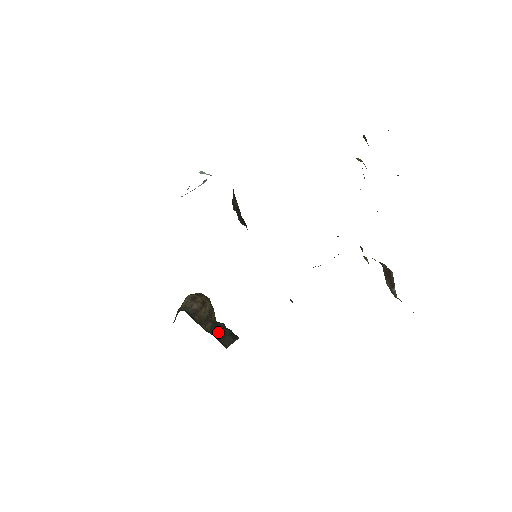
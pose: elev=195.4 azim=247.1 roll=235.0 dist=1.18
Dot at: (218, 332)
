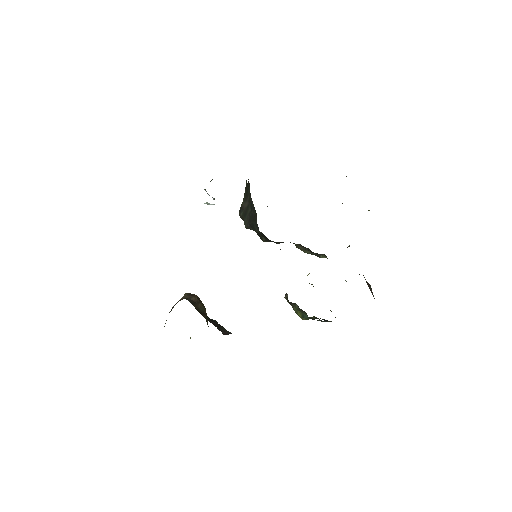
Dot at: (214, 323)
